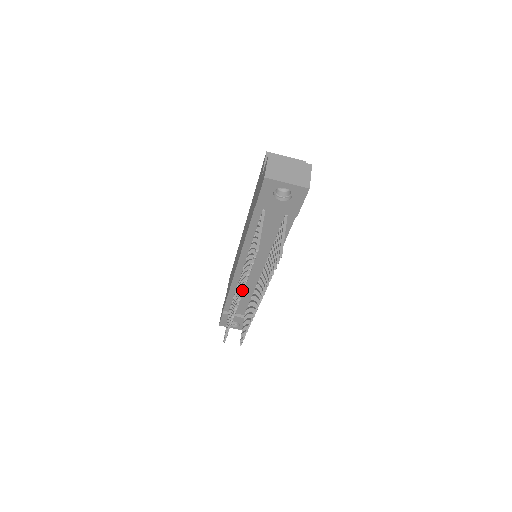
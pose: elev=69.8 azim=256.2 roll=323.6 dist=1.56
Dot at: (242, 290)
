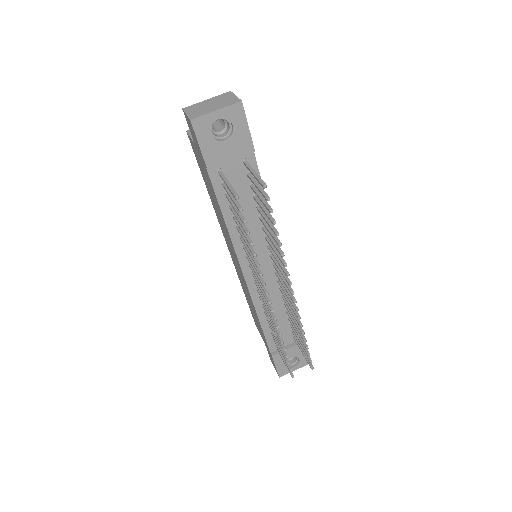
Dot at: (260, 275)
